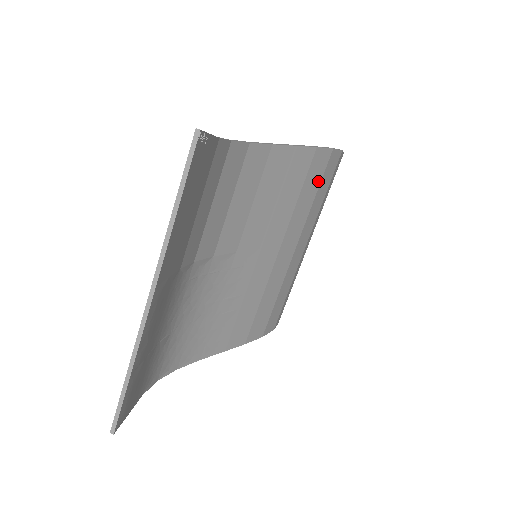
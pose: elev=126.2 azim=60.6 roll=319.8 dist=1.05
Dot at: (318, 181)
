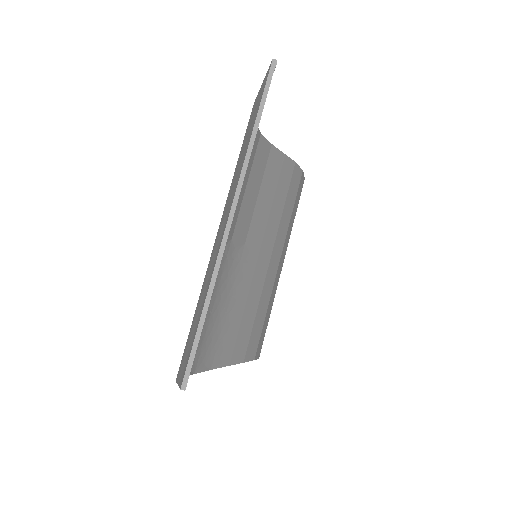
Dot at: (294, 197)
